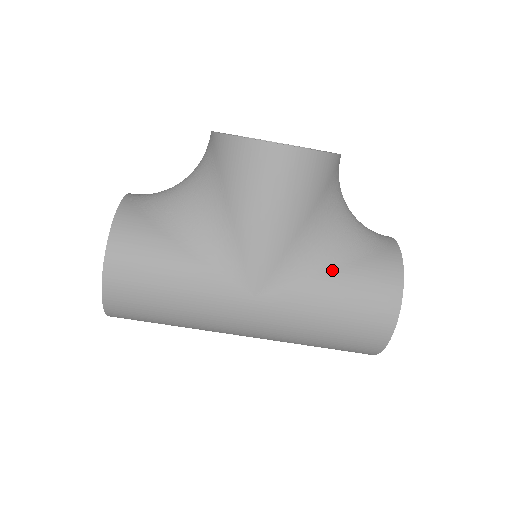
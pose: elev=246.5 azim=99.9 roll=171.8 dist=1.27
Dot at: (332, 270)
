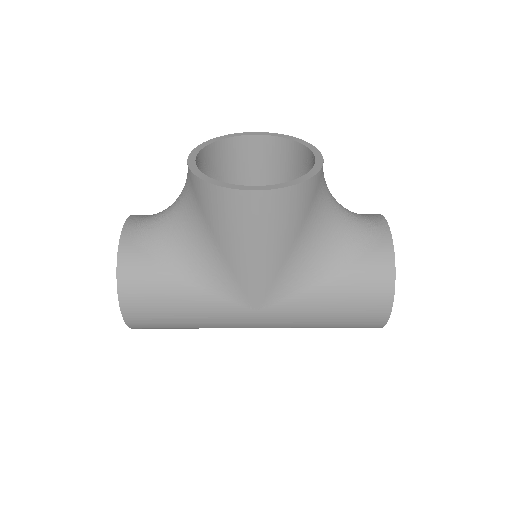
Dot at: (325, 279)
